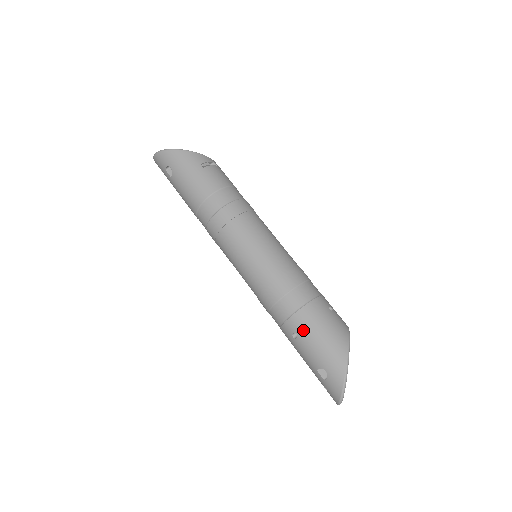
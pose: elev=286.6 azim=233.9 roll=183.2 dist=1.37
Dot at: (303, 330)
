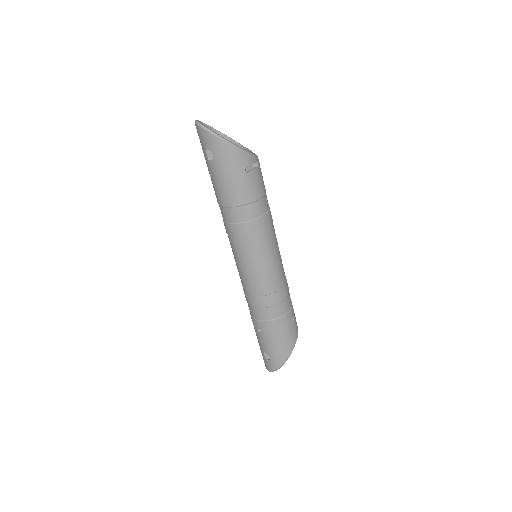
Dot at: (268, 333)
